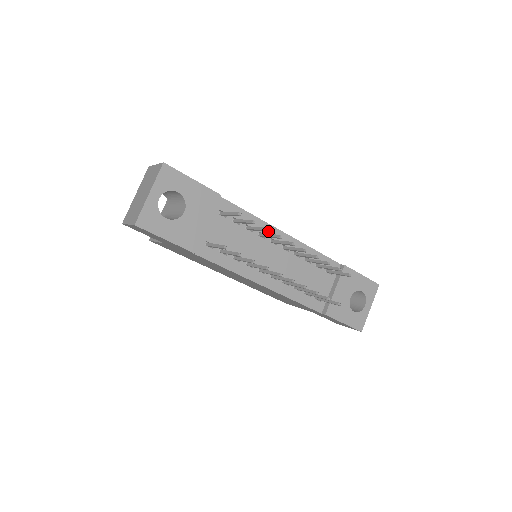
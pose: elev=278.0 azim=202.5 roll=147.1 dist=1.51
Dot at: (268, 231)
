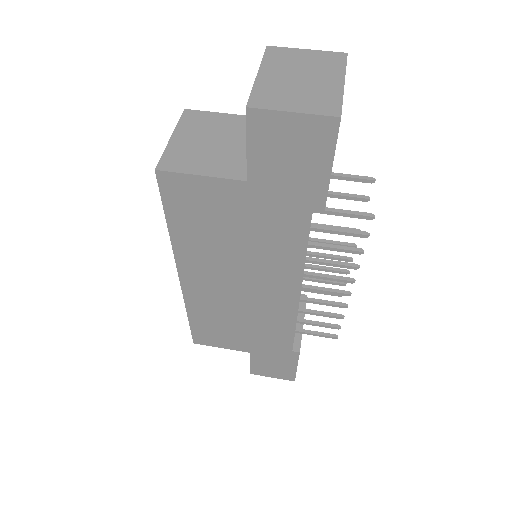
Dot at: occluded
